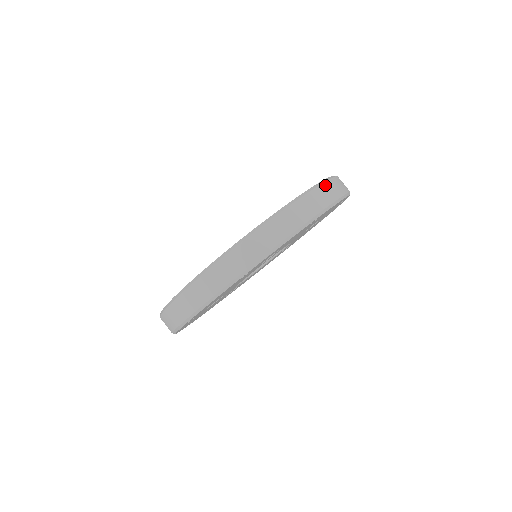
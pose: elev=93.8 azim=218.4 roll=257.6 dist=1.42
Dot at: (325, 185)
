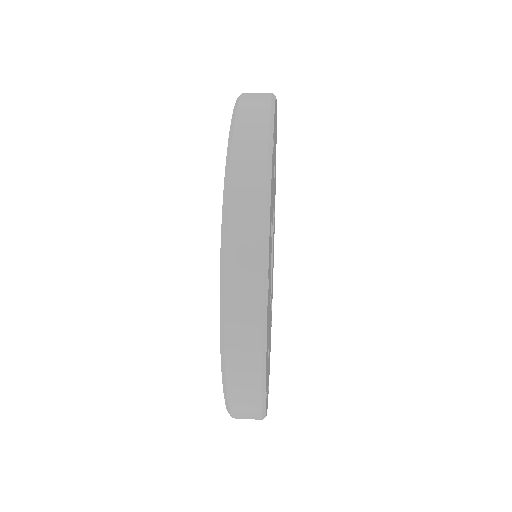
Dot at: (242, 105)
